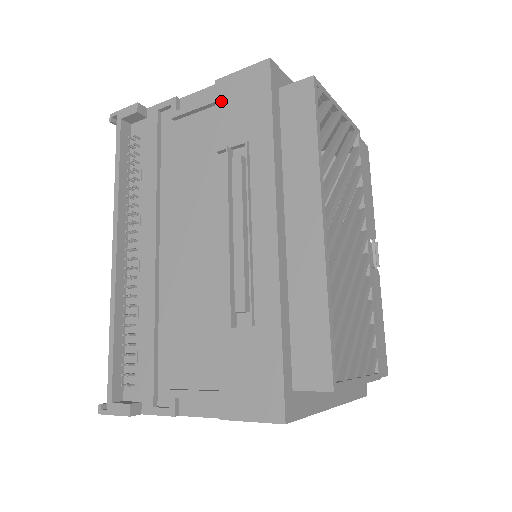
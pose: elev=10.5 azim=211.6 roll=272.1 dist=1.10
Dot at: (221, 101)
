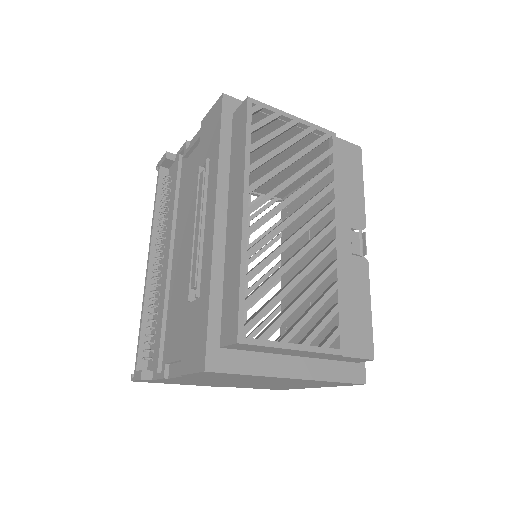
Dot at: (202, 135)
